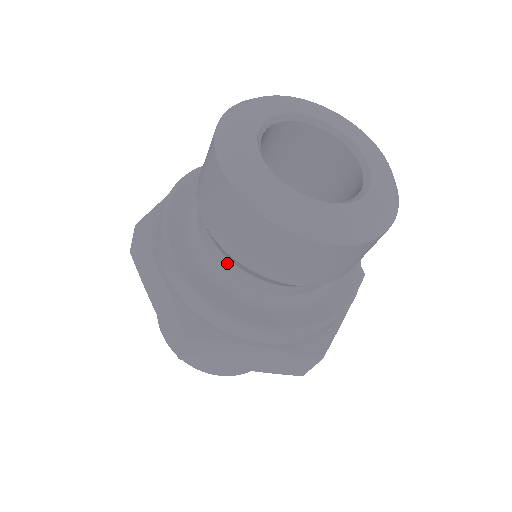
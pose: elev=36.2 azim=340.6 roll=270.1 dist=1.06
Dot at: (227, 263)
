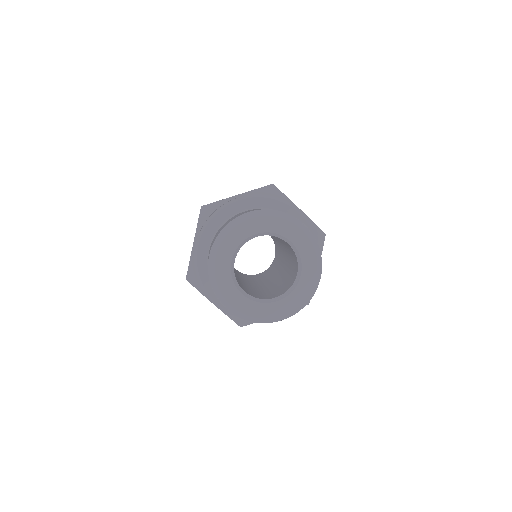
Dot at: occluded
